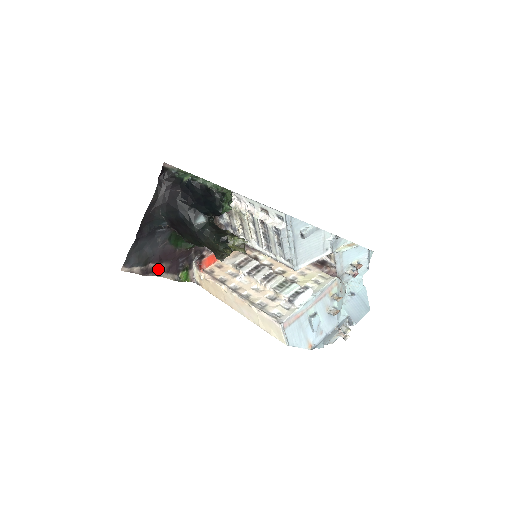
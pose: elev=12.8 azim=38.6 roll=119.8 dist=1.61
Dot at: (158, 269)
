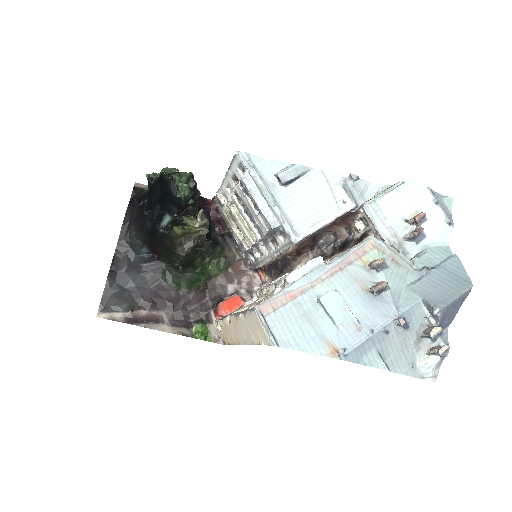
Dot at: (154, 319)
